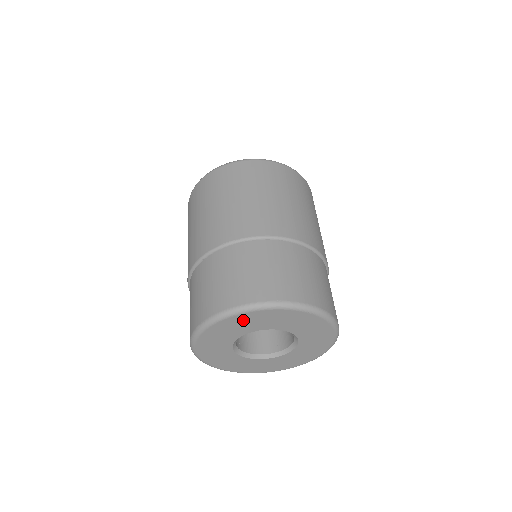
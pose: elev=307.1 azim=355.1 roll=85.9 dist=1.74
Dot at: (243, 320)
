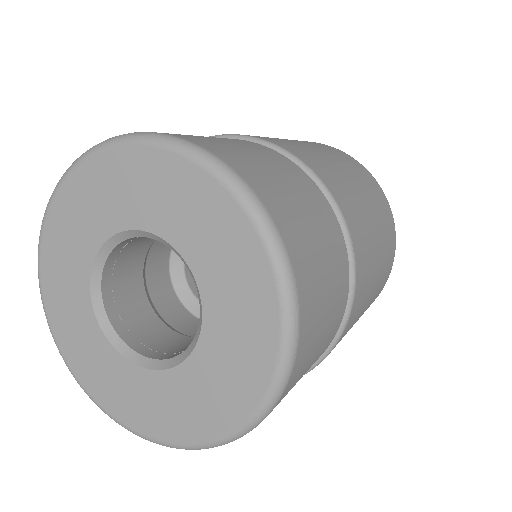
Dot at: (109, 176)
